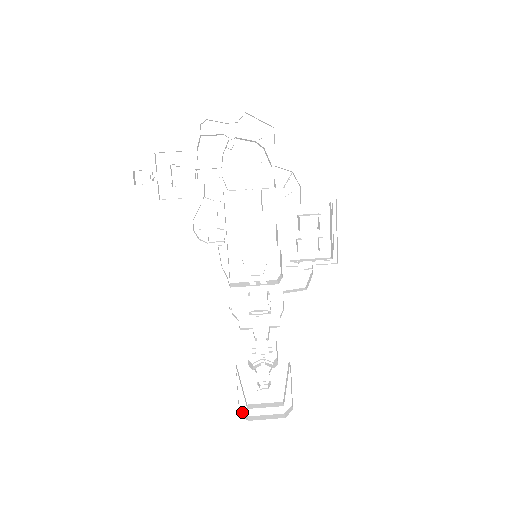
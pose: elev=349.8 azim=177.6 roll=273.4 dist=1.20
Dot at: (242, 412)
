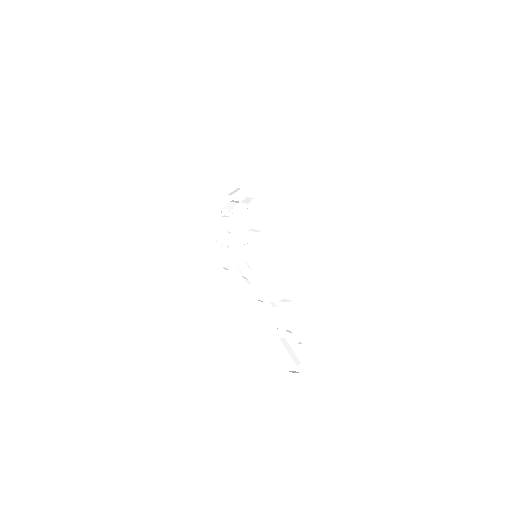
Dot at: (295, 371)
